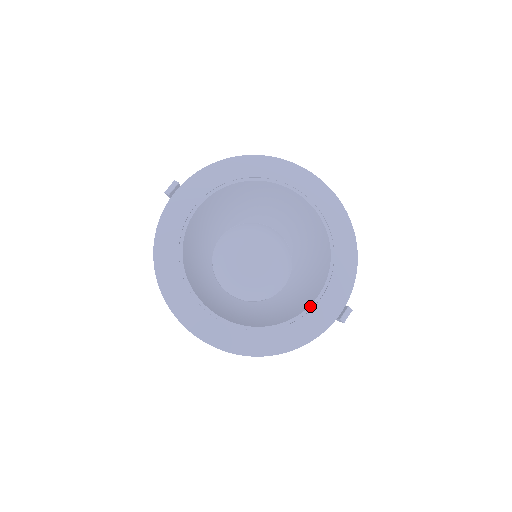
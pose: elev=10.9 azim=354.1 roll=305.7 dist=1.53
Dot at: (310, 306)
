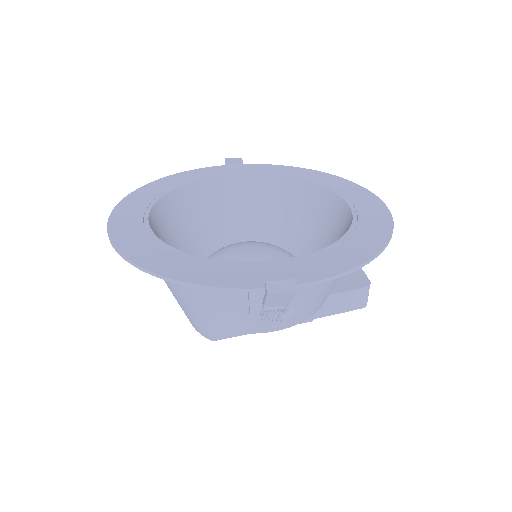
Dot at: (247, 262)
